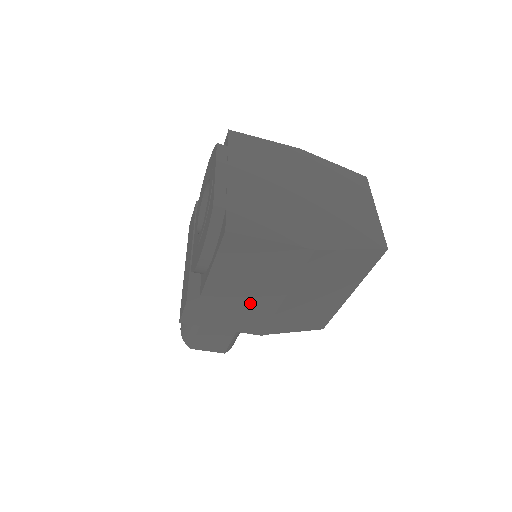
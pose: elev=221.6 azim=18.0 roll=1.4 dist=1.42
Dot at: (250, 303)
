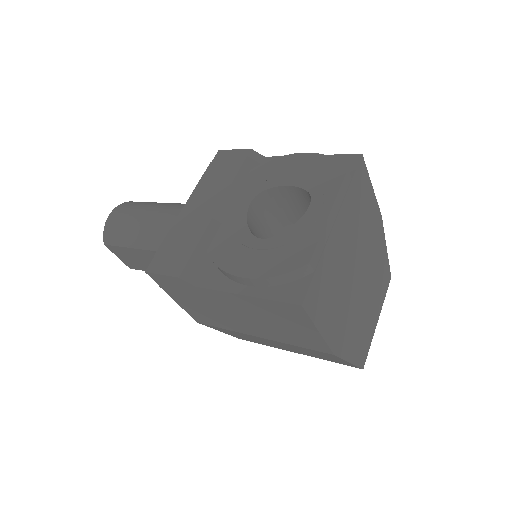
Dot at: (228, 317)
